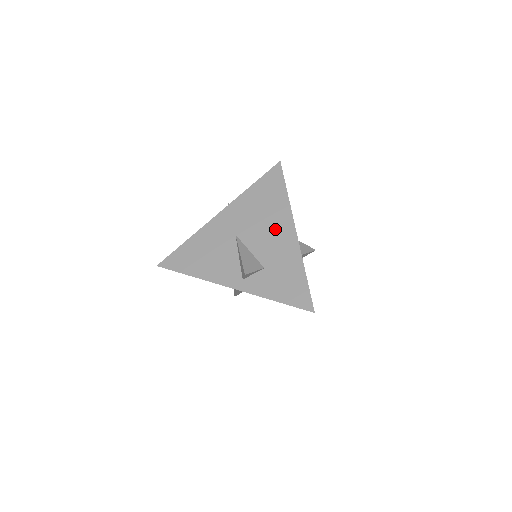
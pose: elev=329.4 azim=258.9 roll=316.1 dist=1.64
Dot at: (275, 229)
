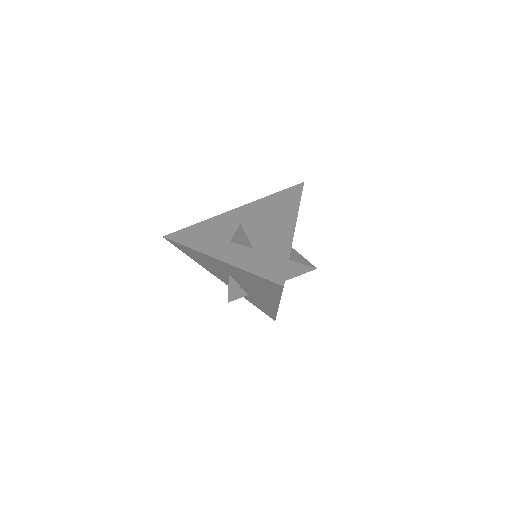
Dot at: (262, 296)
